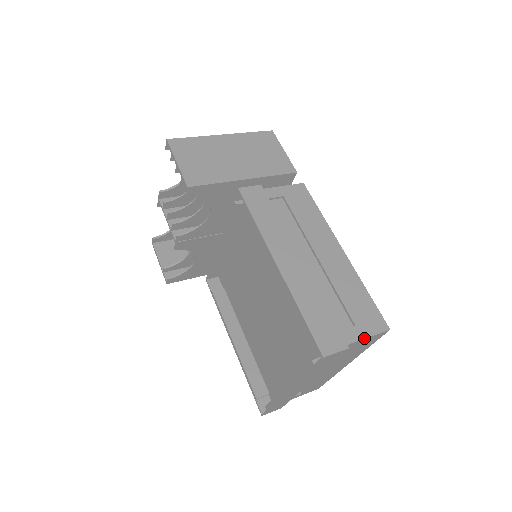
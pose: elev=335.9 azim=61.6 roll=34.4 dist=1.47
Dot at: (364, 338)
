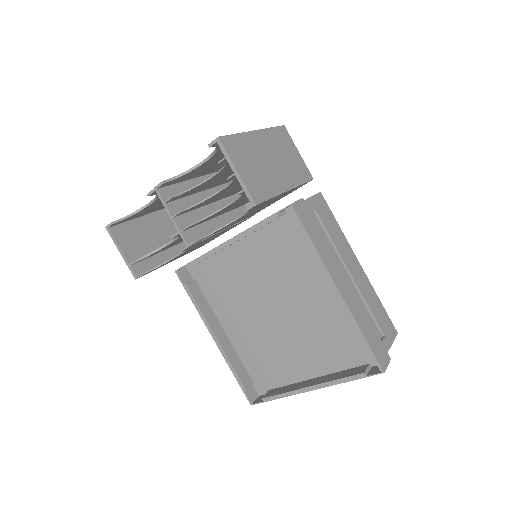
Dot at: occluded
